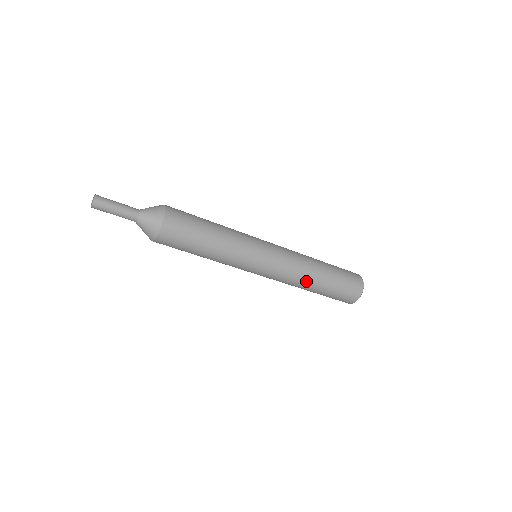
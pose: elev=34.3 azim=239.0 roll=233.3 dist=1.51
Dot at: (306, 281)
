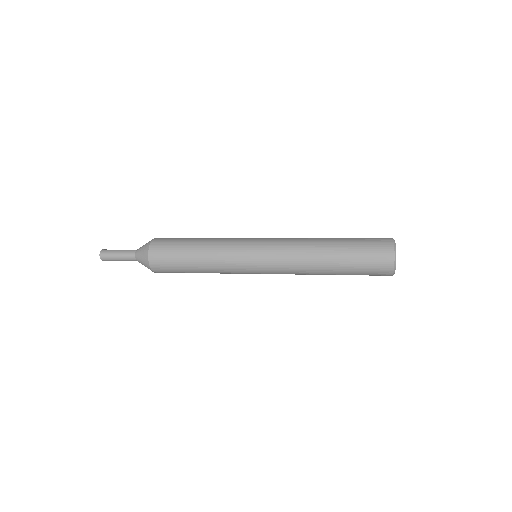
Dot at: (313, 272)
